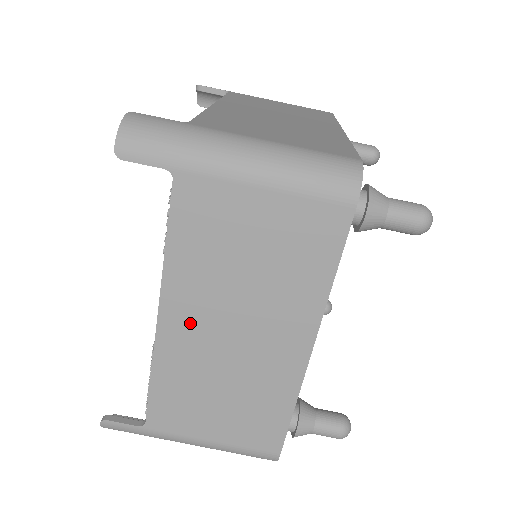
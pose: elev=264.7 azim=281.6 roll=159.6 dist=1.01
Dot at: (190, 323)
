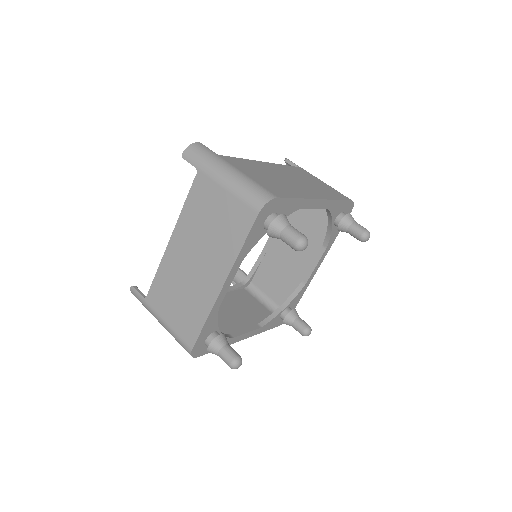
Dot at: (276, 169)
